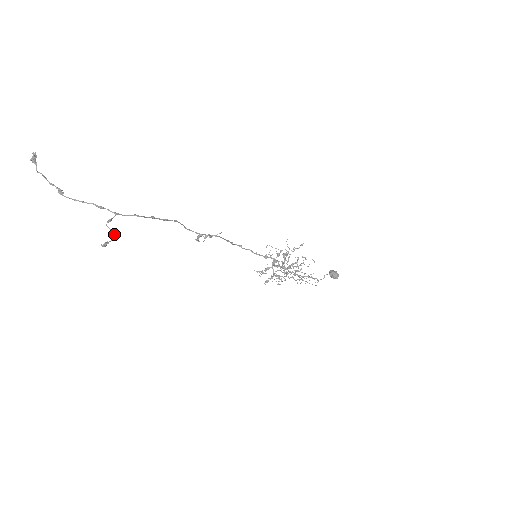
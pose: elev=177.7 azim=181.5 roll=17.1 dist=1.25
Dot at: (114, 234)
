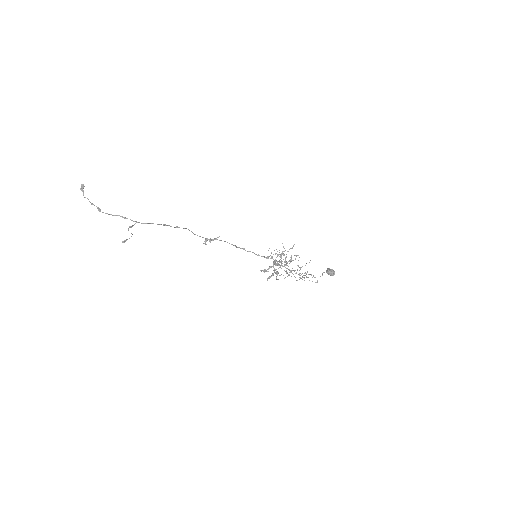
Dot at: occluded
